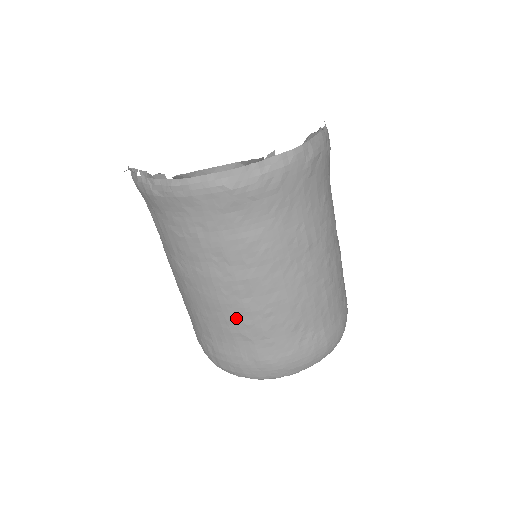
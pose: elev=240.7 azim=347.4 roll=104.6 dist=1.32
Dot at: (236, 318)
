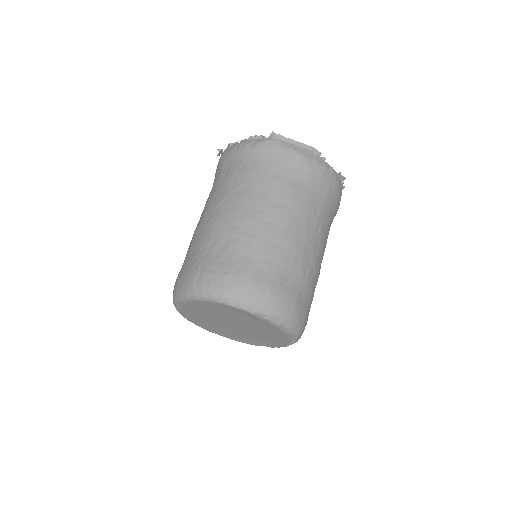
Dot at: (250, 233)
